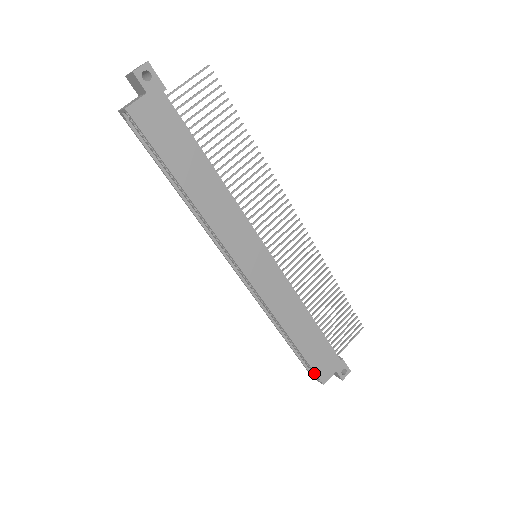
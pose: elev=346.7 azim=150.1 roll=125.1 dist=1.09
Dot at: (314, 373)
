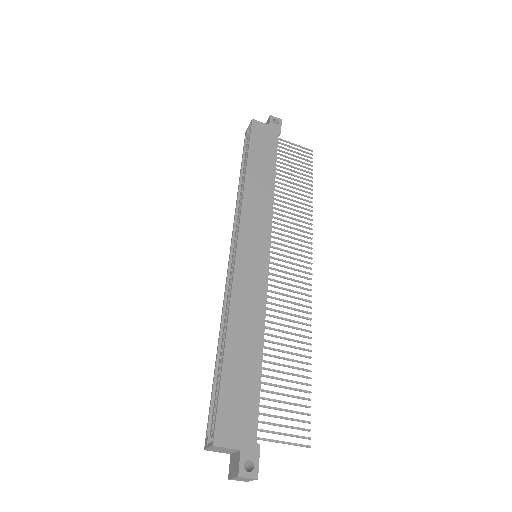
Dot at: occluded
